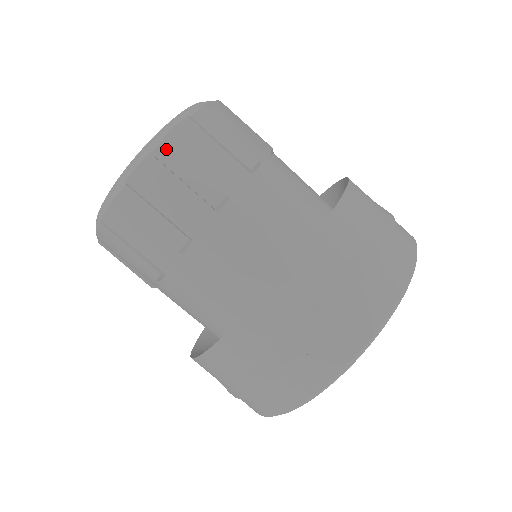
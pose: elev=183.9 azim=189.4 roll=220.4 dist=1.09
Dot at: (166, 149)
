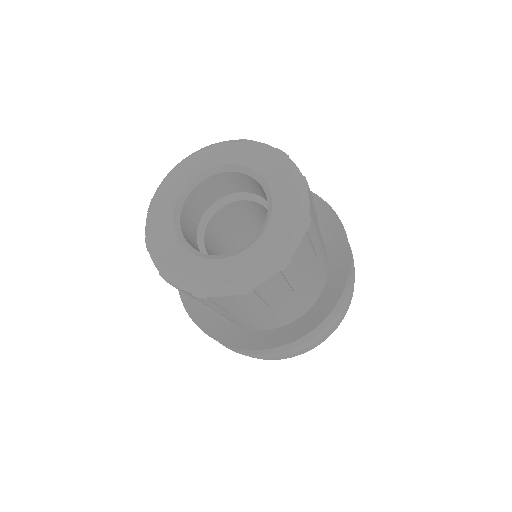
Dot at: (290, 266)
